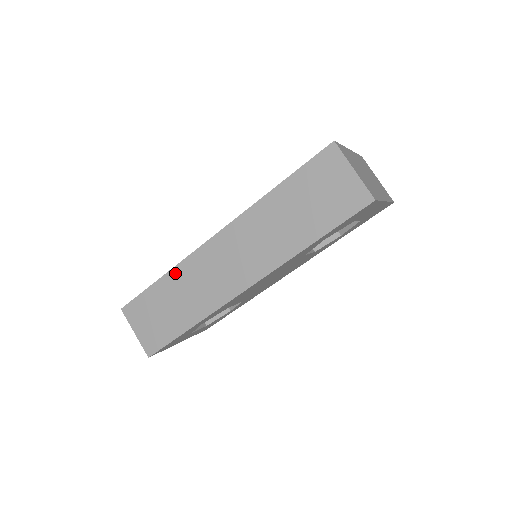
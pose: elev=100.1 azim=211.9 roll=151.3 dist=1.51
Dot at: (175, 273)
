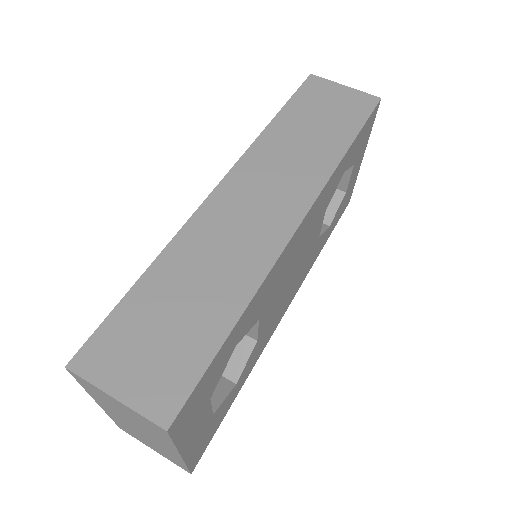
Dot at: (173, 251)
